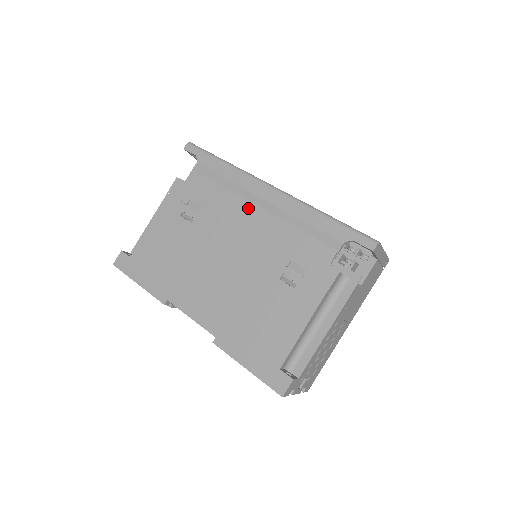
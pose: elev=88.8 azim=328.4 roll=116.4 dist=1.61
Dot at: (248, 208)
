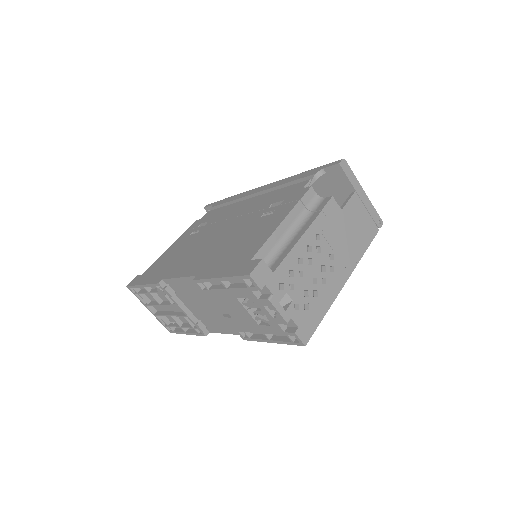
Dot at: (243, 203)
